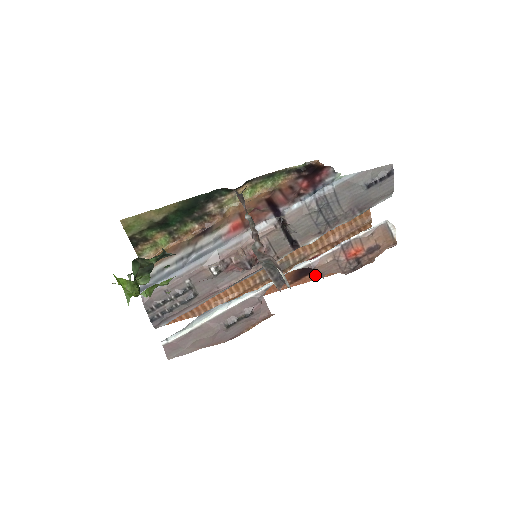
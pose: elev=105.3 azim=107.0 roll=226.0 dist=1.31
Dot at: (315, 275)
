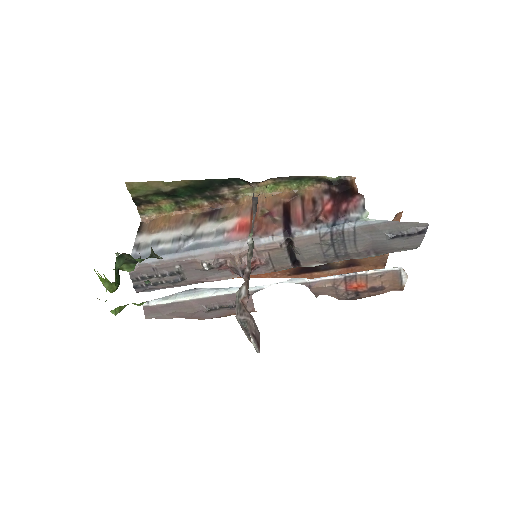
Dot at: (316, 275)
